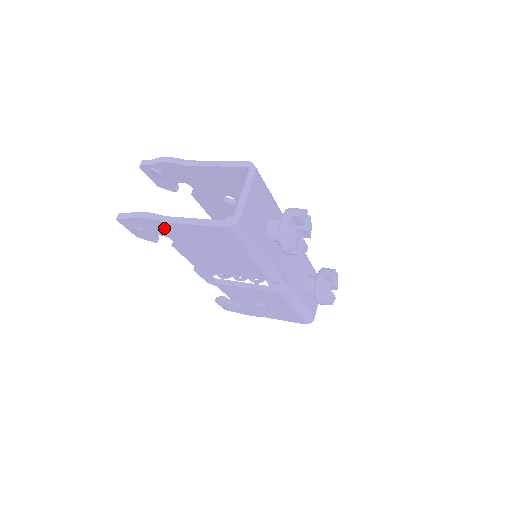
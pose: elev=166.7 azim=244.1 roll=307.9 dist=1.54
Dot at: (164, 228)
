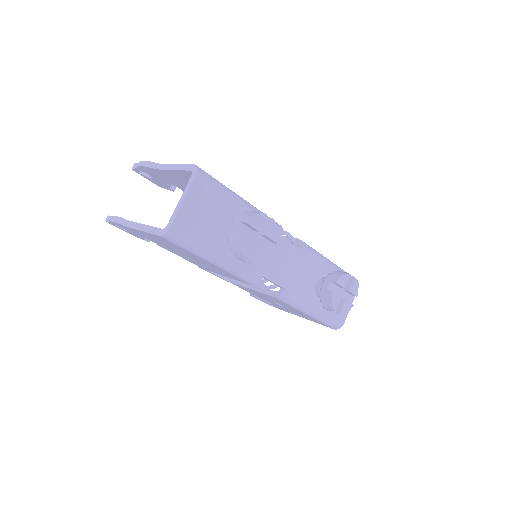
Dot at: (135, 231)
